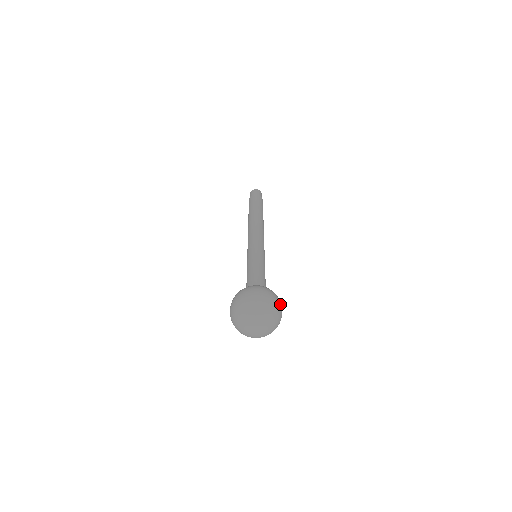
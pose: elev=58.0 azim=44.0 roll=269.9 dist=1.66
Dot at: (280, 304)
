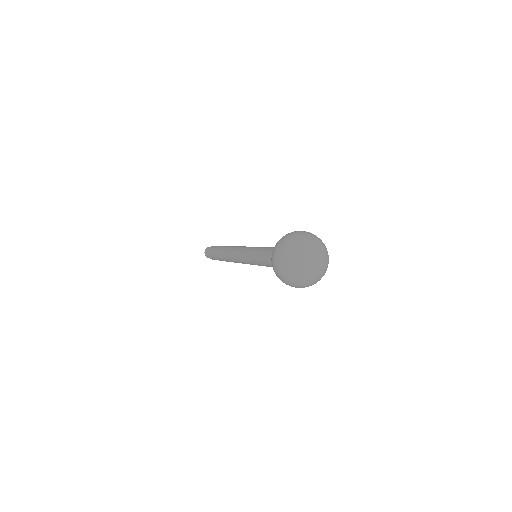
Dot at: occluded
